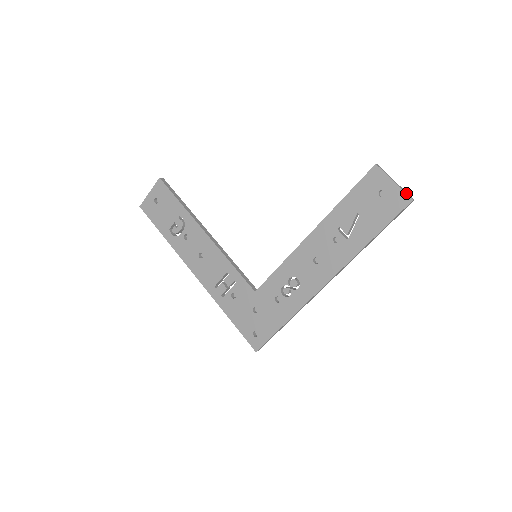
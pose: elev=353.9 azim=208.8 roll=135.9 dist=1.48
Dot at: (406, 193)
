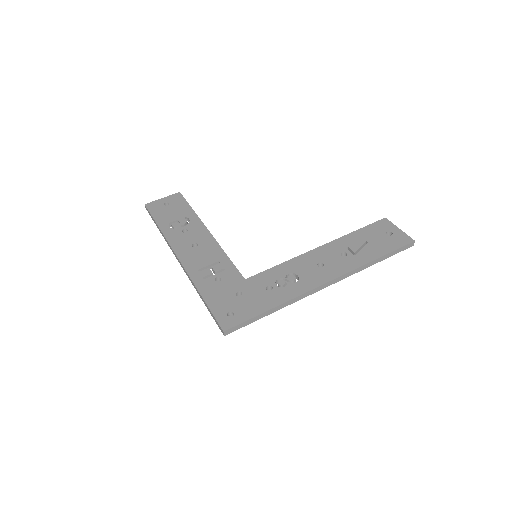
Dot at: (409, 236)
